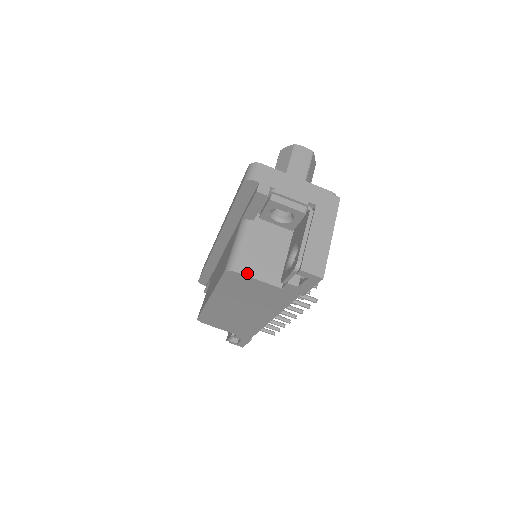
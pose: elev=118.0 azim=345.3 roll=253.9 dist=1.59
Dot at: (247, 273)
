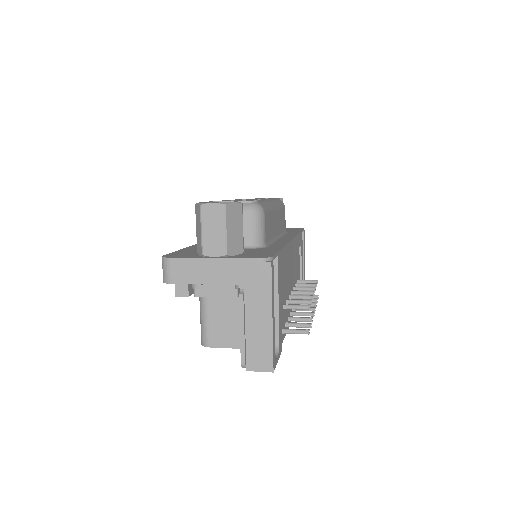
Dot at: (219, 345)
